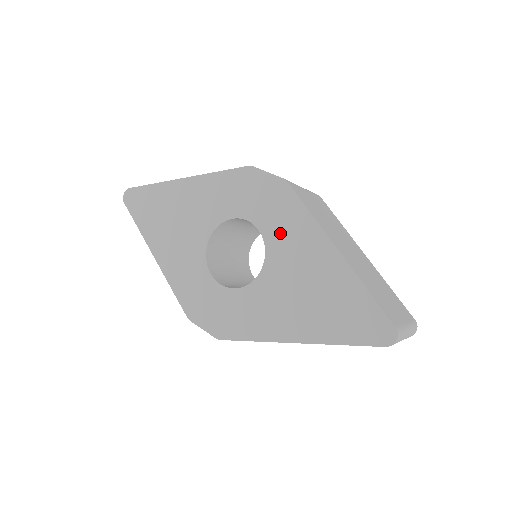
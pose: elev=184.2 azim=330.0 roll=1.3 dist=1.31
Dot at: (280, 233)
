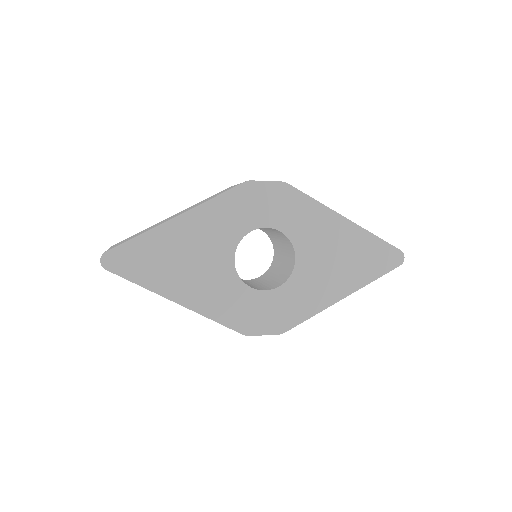
Dot at: (299, 225)
